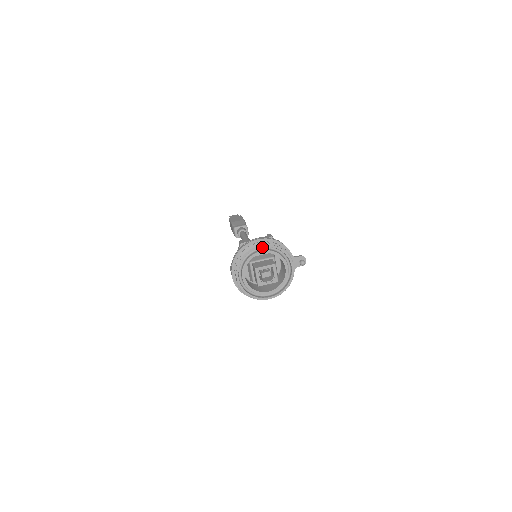
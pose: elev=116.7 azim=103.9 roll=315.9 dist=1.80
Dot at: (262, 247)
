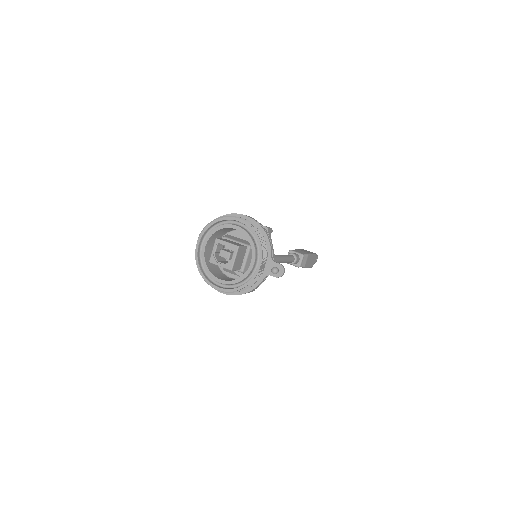
Dot at: (240, 222)
